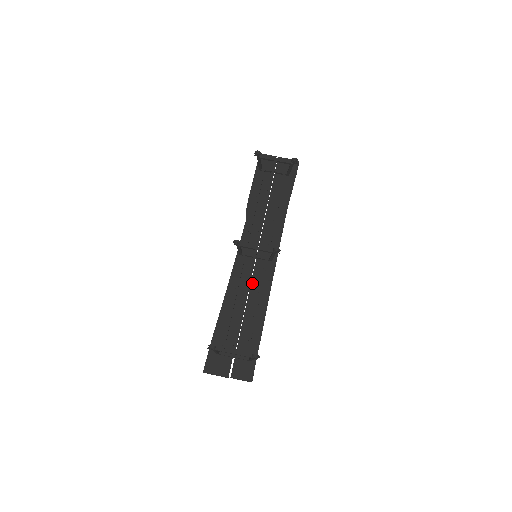
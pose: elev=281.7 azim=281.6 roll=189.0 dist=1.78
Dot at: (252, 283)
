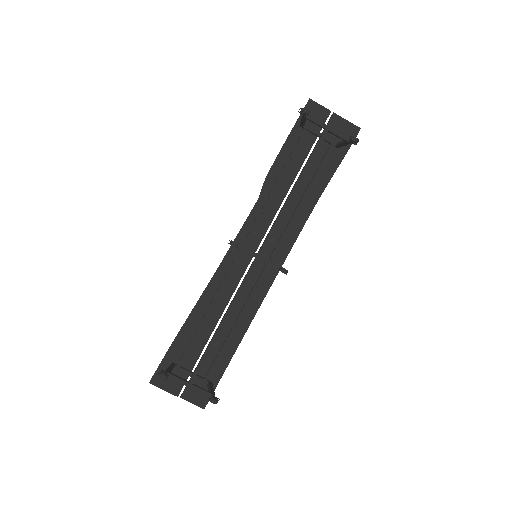
Dot at: occluded
